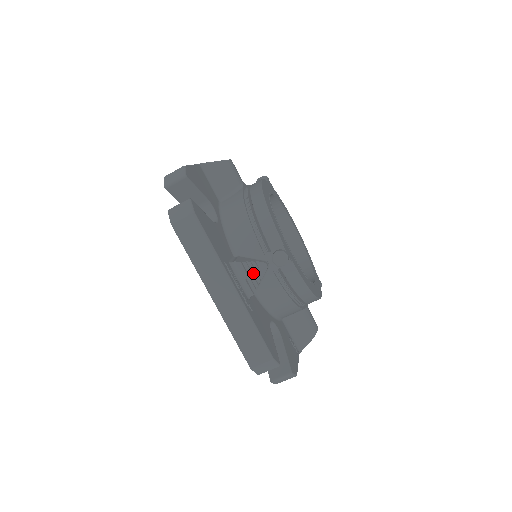
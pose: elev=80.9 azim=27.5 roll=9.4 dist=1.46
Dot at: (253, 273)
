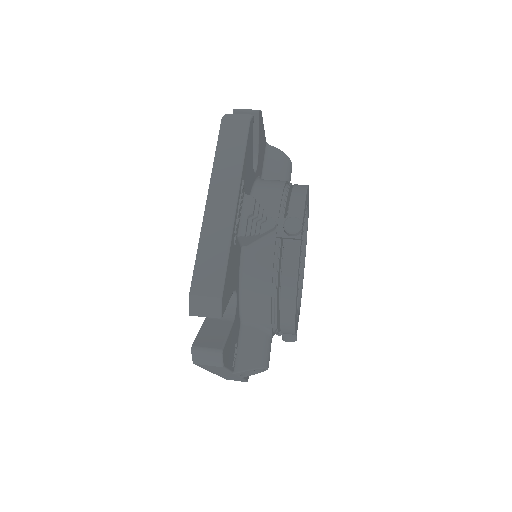
Dot at: (258, 221)
